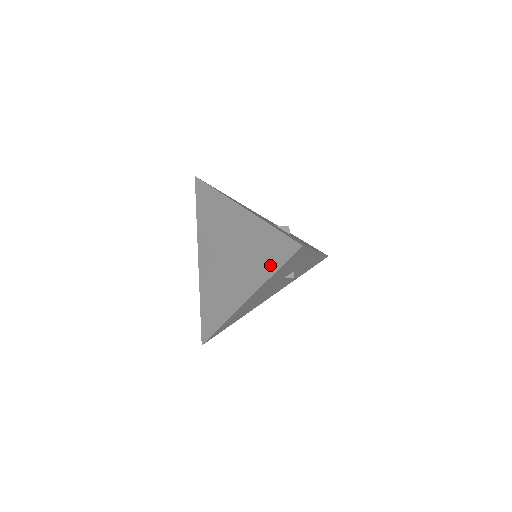
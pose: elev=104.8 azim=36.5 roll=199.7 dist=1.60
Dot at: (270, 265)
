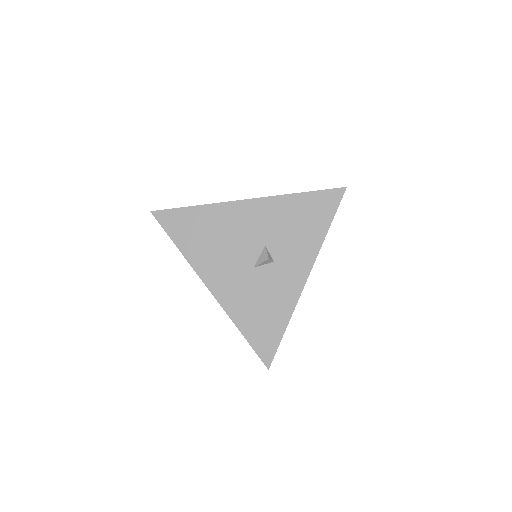
Dot at: occluded
